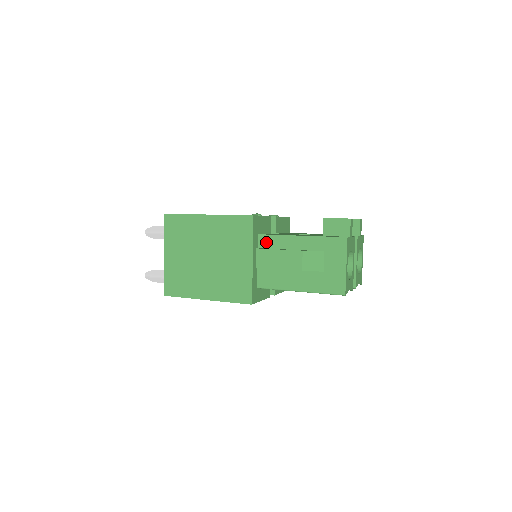
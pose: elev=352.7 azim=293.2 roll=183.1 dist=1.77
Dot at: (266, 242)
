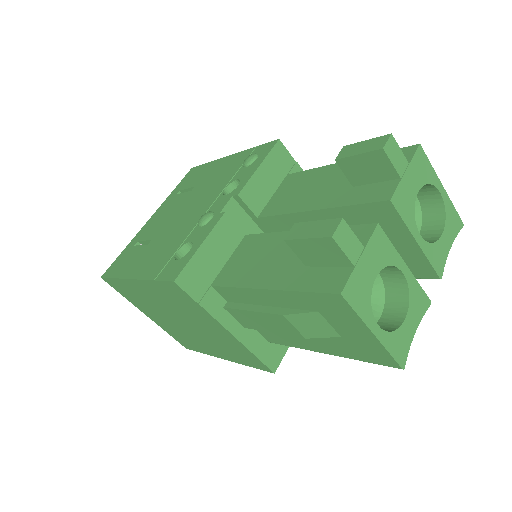
Dot at: (229, 295)
